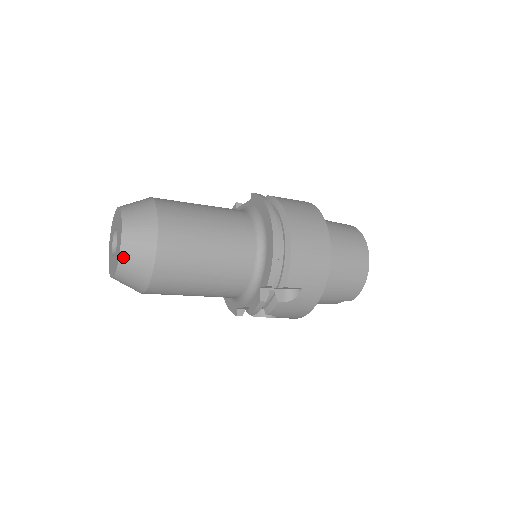
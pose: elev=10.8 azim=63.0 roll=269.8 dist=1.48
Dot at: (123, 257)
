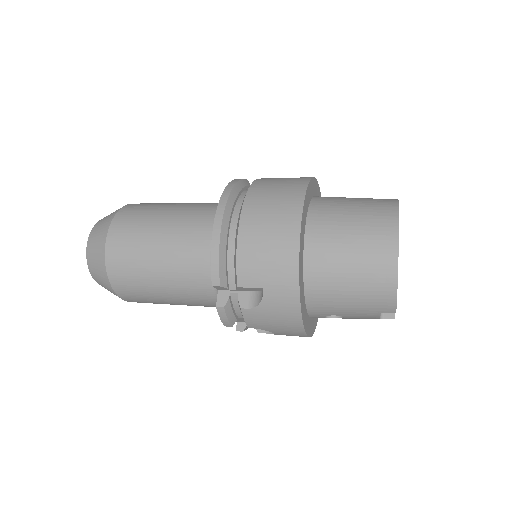
Dot at: (89, 263)
